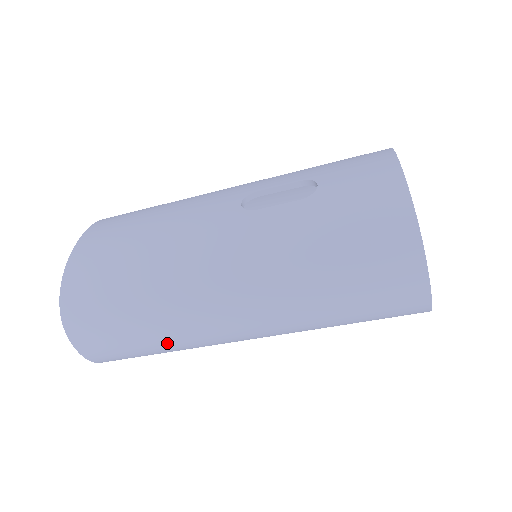
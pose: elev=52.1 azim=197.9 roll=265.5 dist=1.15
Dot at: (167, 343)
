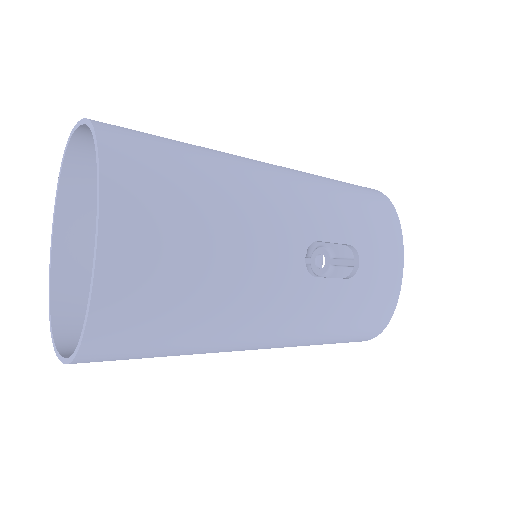
Dot at: occluded
